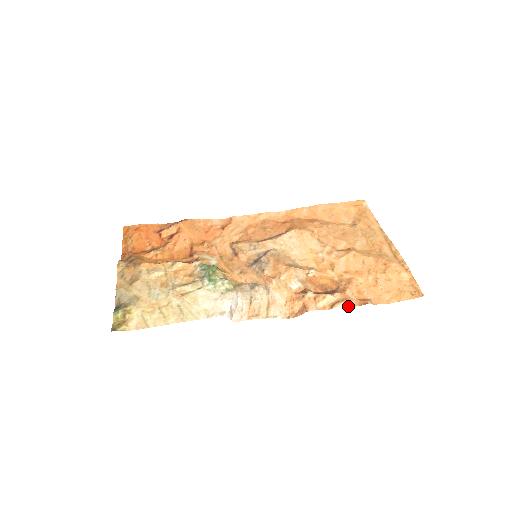
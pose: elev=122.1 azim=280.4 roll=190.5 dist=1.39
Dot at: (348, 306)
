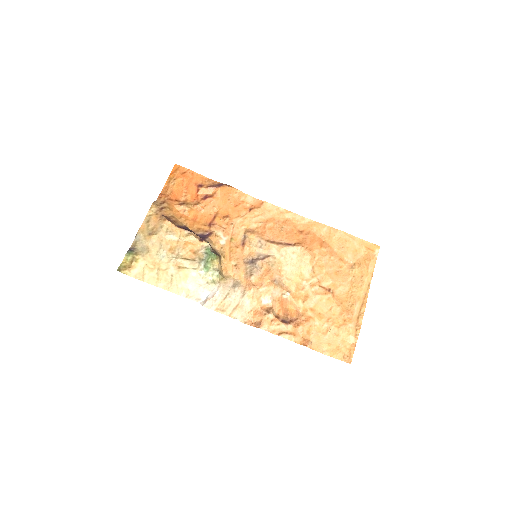
Dot at: (291, 340)
